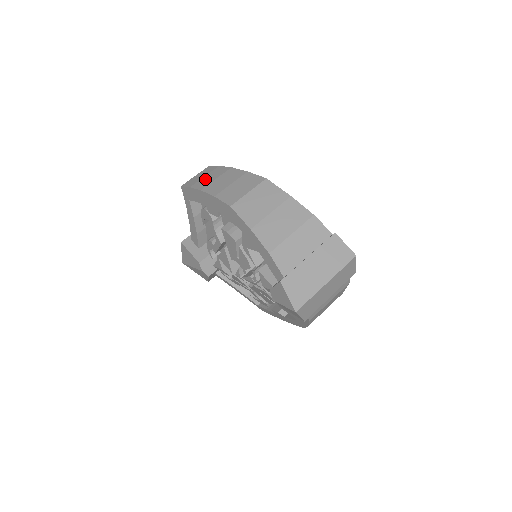
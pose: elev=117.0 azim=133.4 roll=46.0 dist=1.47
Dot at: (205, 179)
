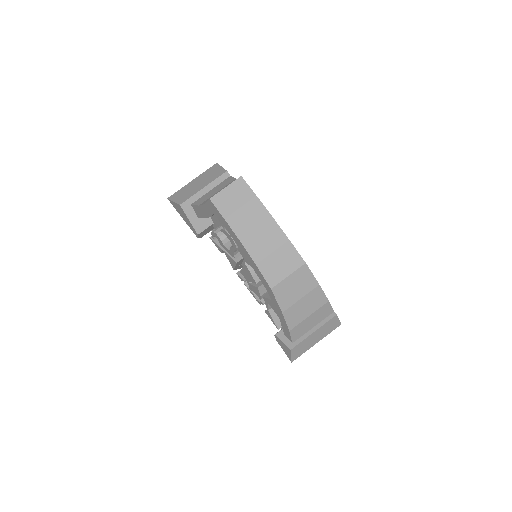
Dot at: (242, 217)
